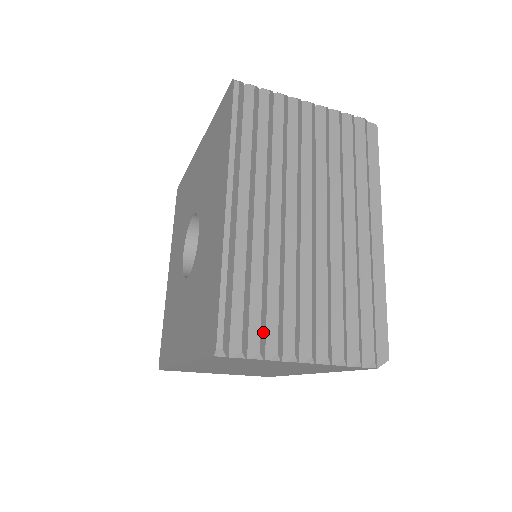
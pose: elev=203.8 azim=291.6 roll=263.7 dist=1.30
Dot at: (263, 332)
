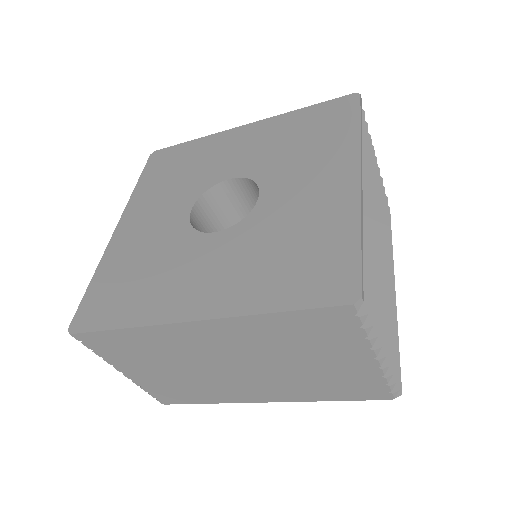
Dot at: occluded
